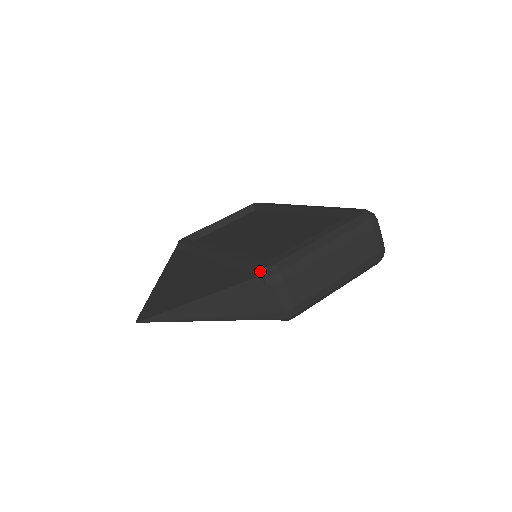
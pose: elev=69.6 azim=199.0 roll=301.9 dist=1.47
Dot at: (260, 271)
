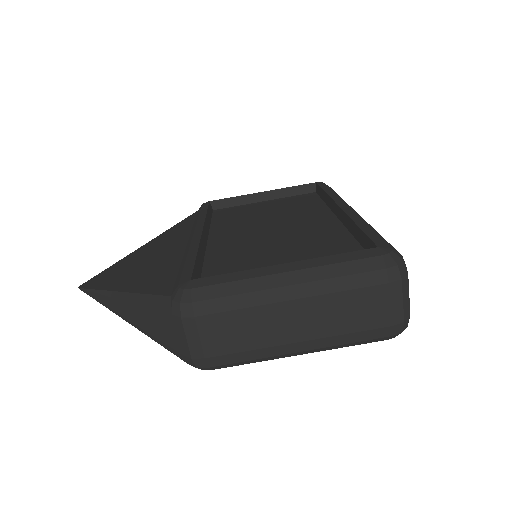
Dot at: (174, 290)
